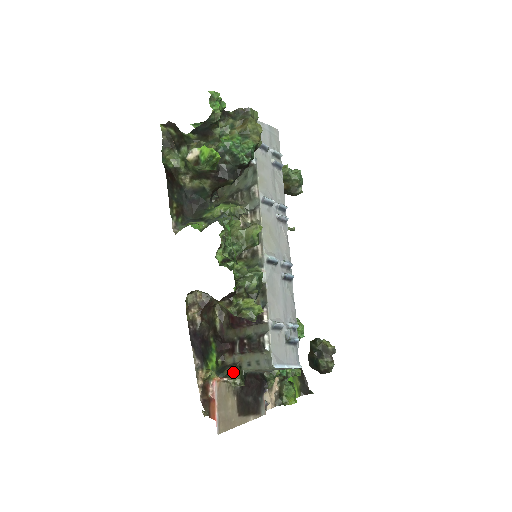
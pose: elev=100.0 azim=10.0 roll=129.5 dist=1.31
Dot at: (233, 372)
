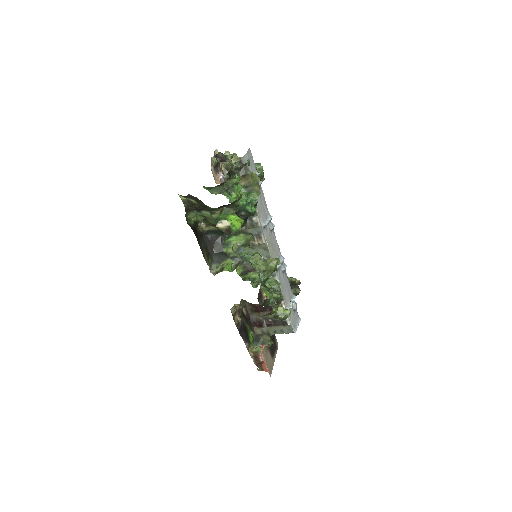
Dot at: (267, 340)
